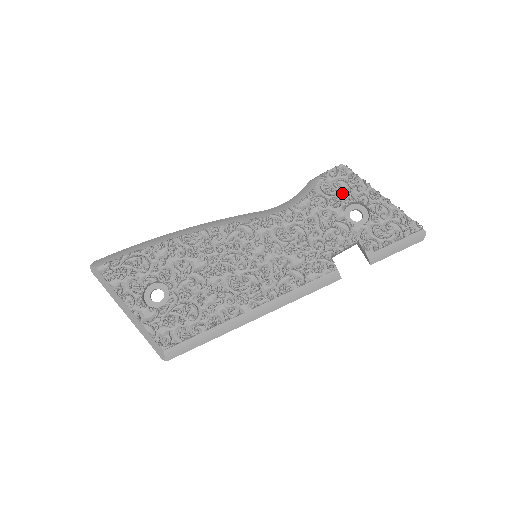
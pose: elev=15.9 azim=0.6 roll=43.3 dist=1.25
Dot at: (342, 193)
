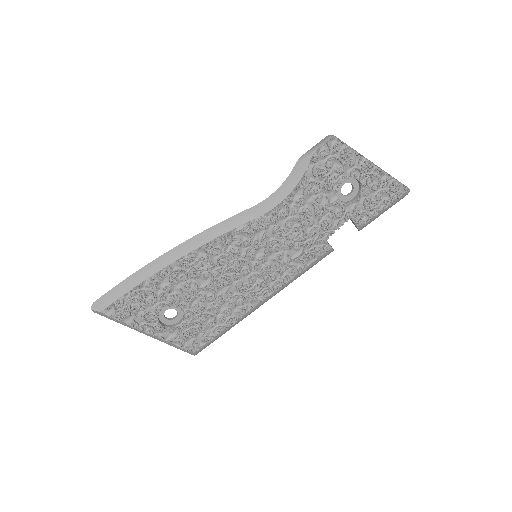
Dot at: (334, 172)
